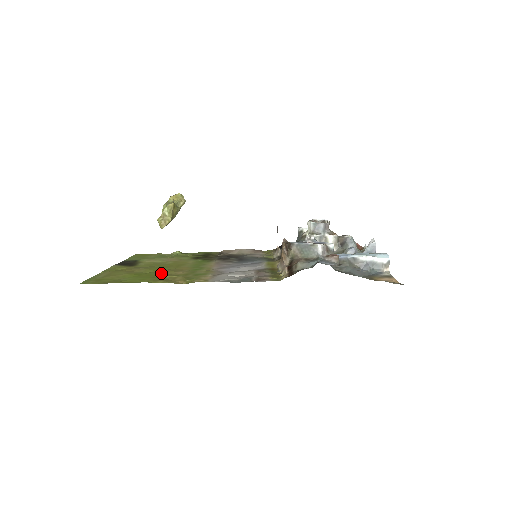
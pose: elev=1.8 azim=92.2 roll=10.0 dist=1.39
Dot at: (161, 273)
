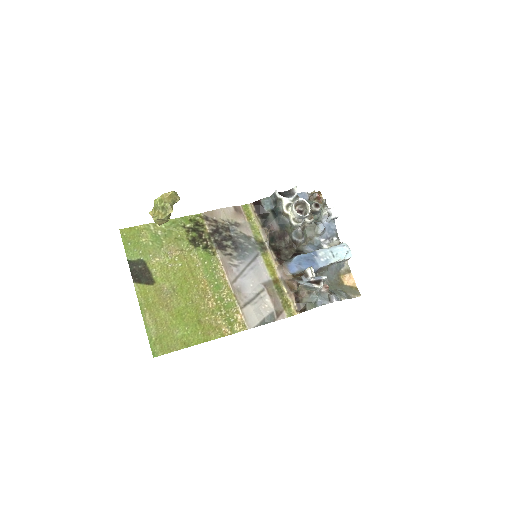
Dot at: (197, 309)
